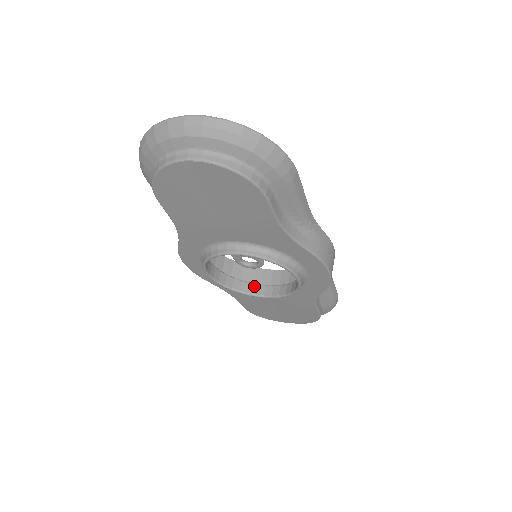
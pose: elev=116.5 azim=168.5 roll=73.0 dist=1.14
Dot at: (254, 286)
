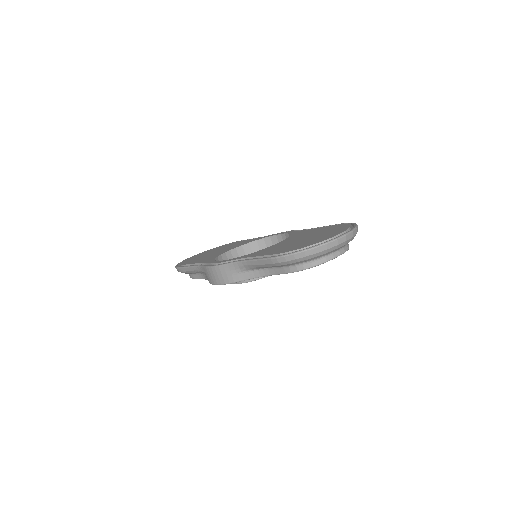
Dot at: occluded
